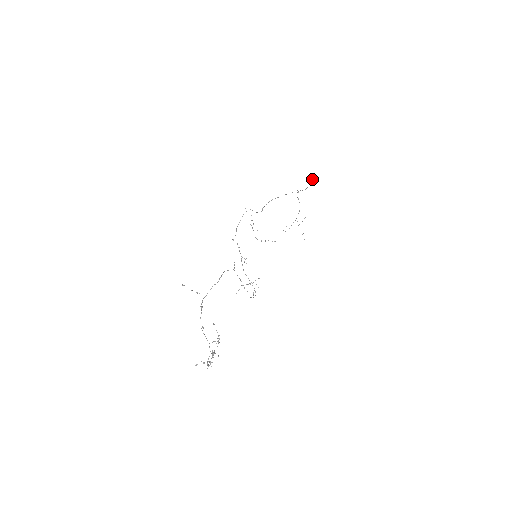
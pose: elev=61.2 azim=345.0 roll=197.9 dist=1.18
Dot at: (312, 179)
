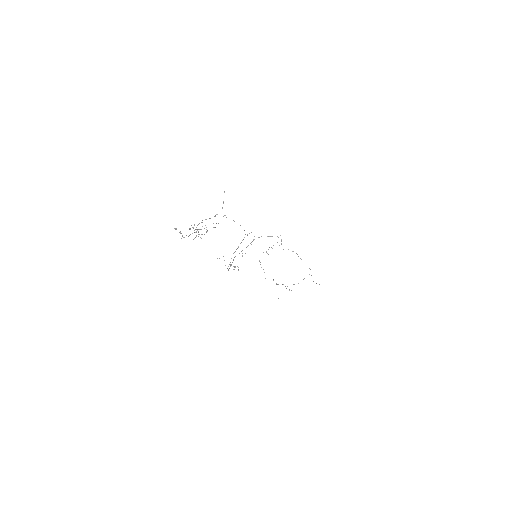
Dot at: occluded
